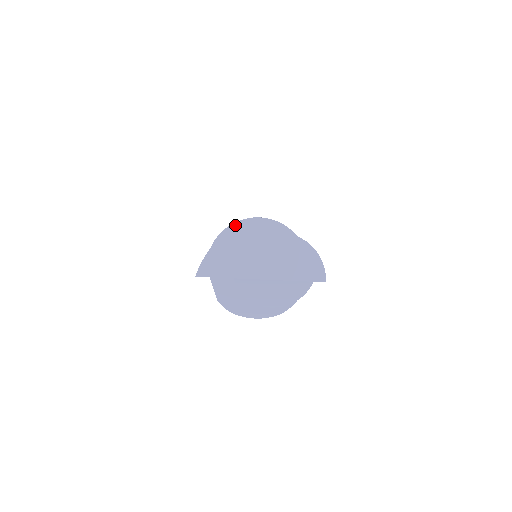
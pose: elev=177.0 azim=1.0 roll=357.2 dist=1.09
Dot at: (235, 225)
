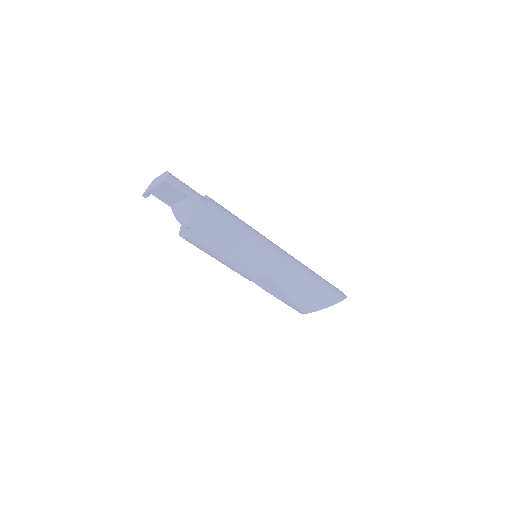
Dot at: occluded
